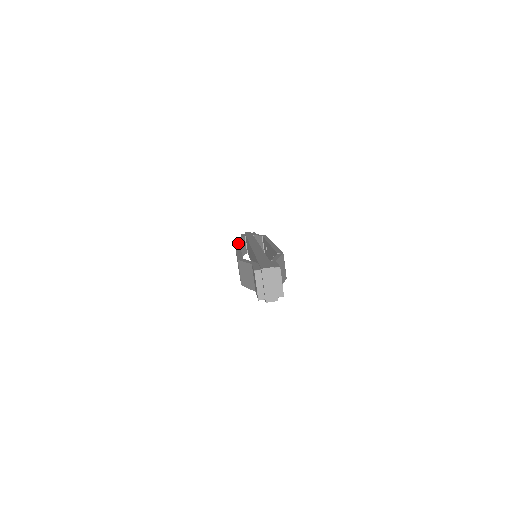
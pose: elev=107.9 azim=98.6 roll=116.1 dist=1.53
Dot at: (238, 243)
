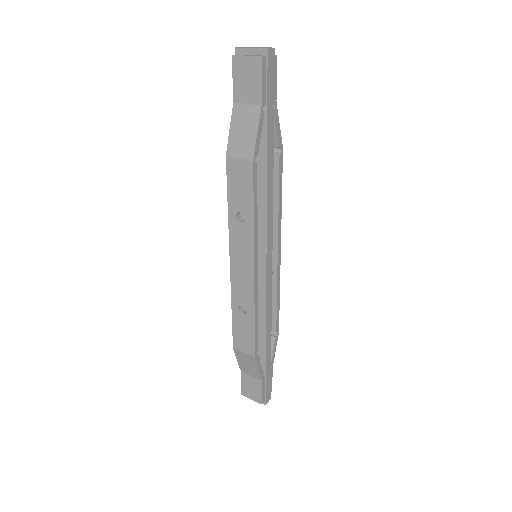
Dot at: (233, 302)
